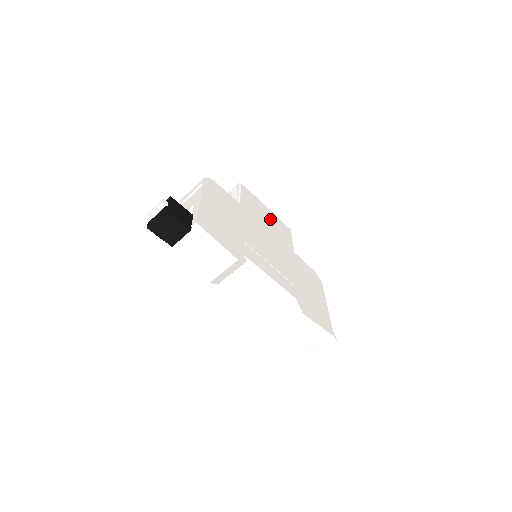
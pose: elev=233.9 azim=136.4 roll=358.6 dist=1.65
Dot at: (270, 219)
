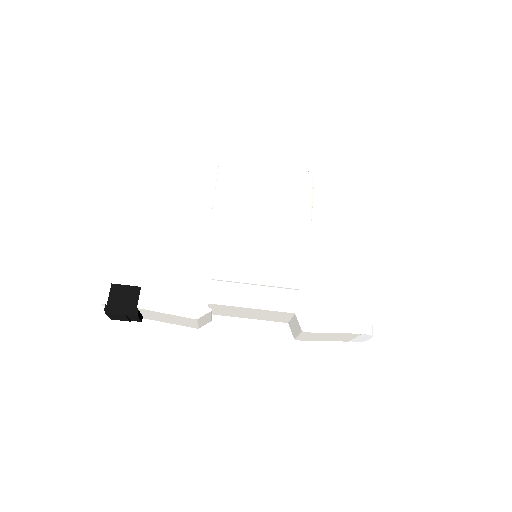
Dot at: (270, 188)
